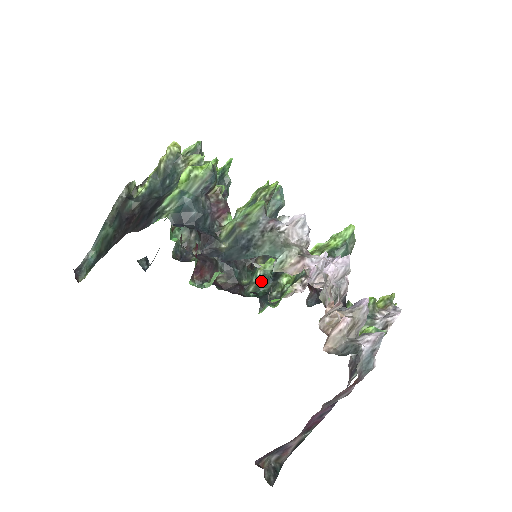
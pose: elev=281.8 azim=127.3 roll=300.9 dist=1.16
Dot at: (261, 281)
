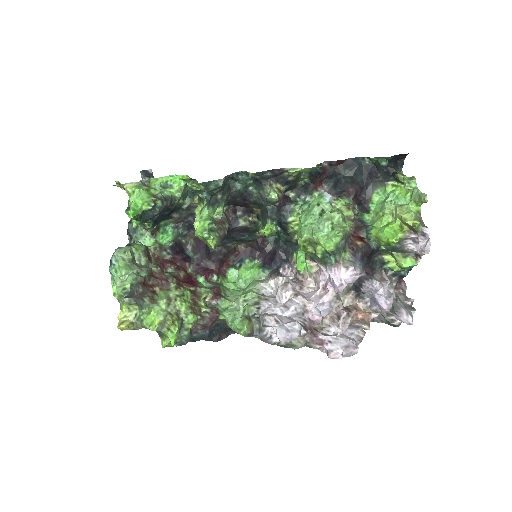
Dot at: occluded
